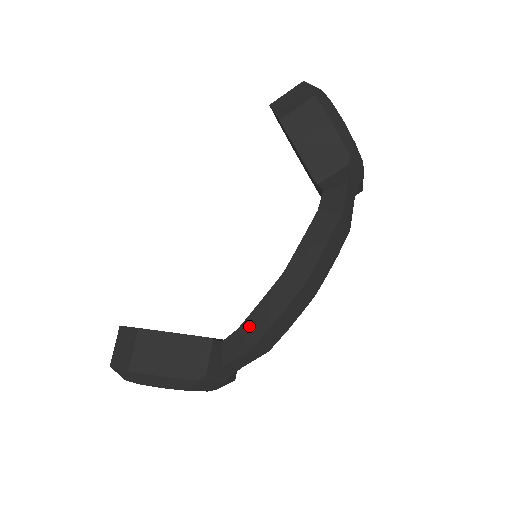
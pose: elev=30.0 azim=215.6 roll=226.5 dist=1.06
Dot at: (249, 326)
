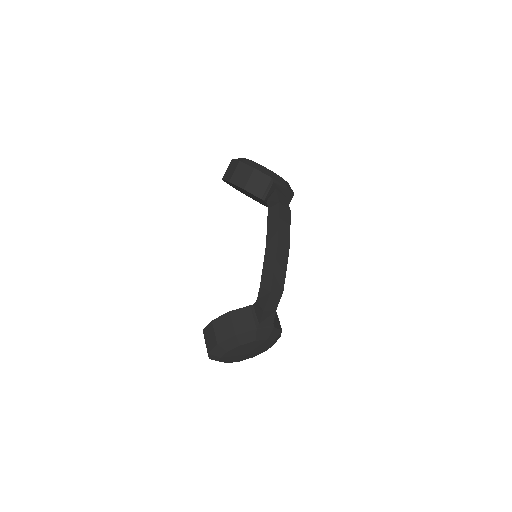
Dot at: (264, 281)
